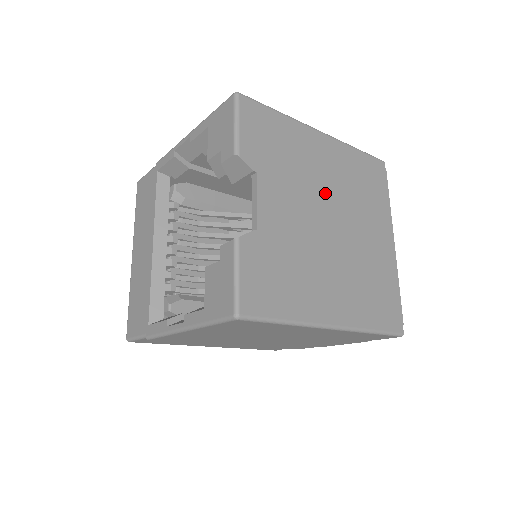
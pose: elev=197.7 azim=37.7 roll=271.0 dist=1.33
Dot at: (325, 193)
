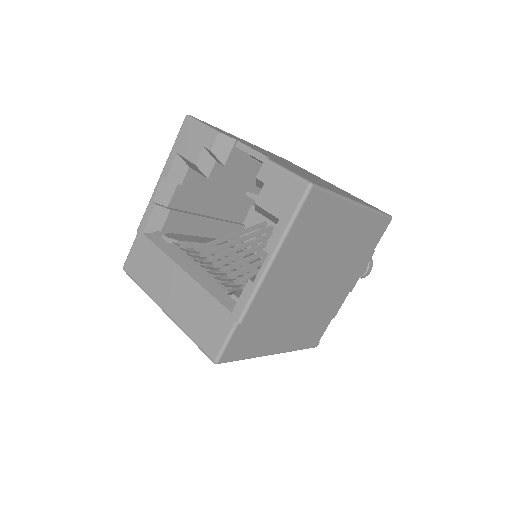
Dot at: occluded
